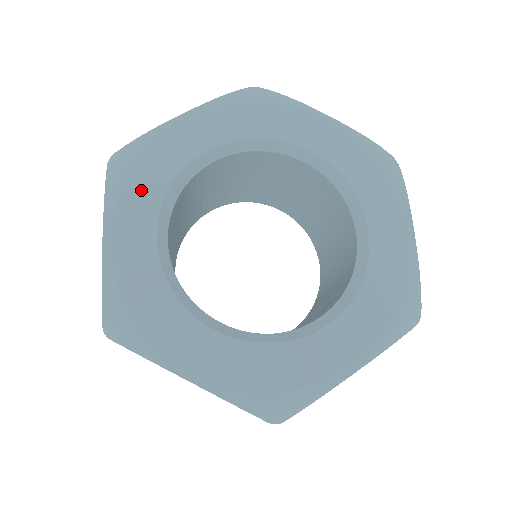
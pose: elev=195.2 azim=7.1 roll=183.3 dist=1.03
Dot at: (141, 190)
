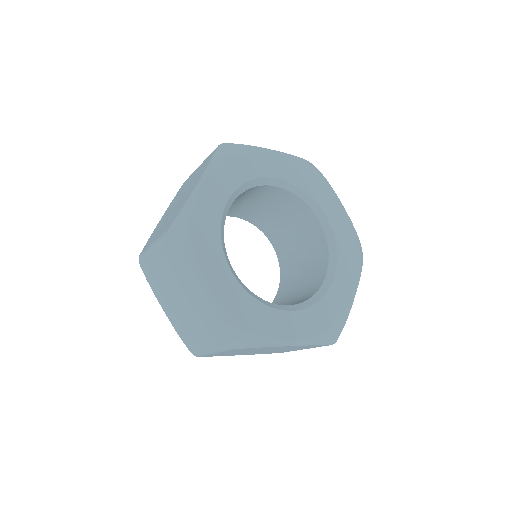
Dot at: (232, 172)
